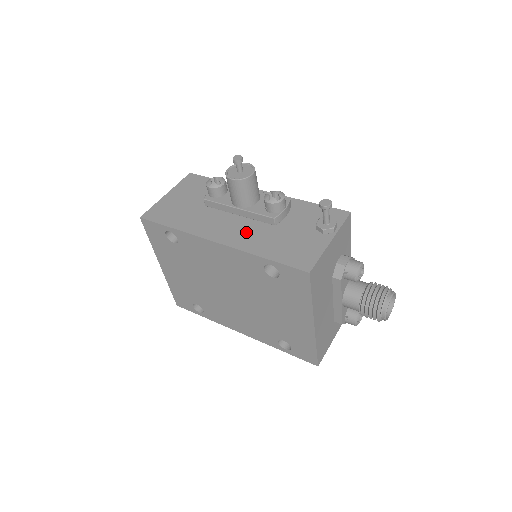
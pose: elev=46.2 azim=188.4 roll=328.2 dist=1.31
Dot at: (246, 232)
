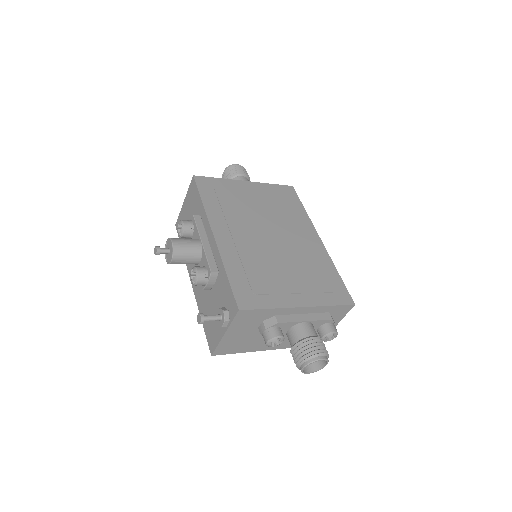
Dot at: (200, 285)
